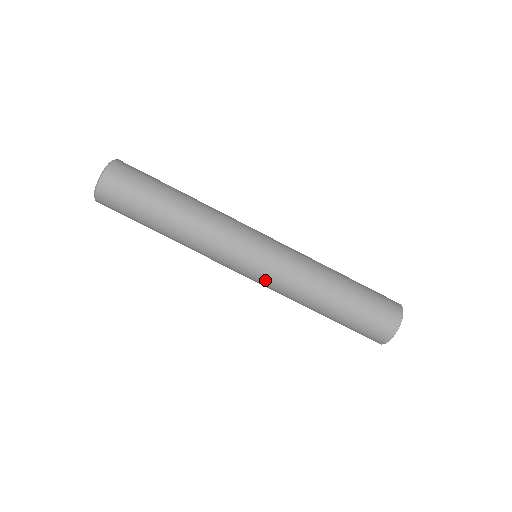
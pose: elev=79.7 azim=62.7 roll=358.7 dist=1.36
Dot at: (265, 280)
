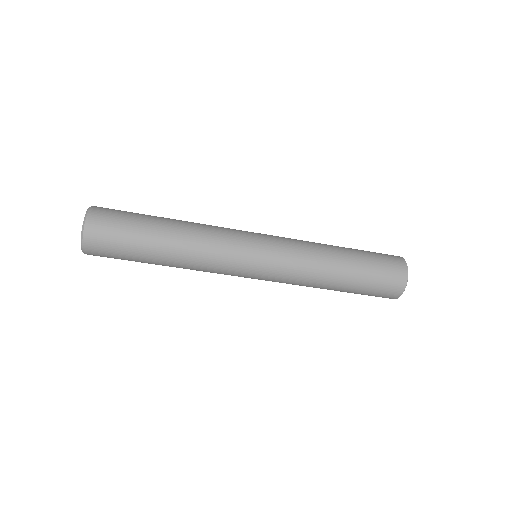
Dot at: occluded
